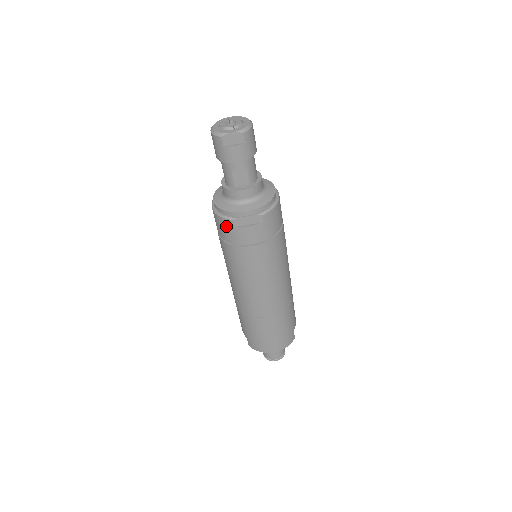
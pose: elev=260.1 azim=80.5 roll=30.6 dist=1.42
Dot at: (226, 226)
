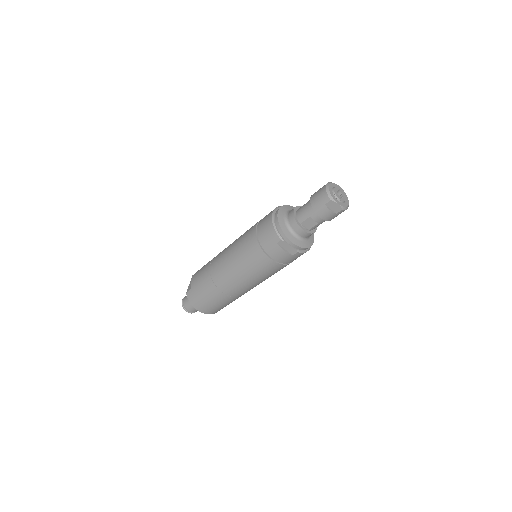
Dot at: (272, 237)
